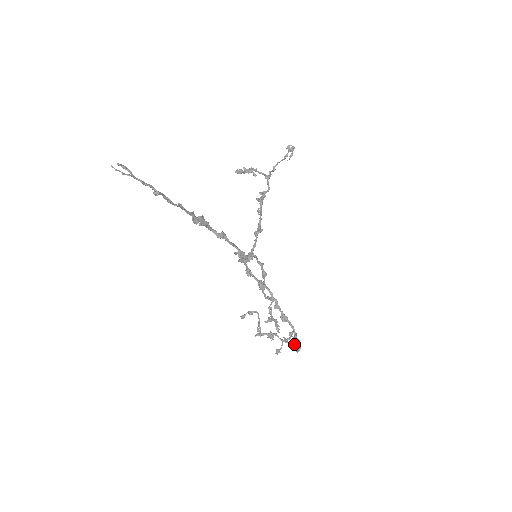
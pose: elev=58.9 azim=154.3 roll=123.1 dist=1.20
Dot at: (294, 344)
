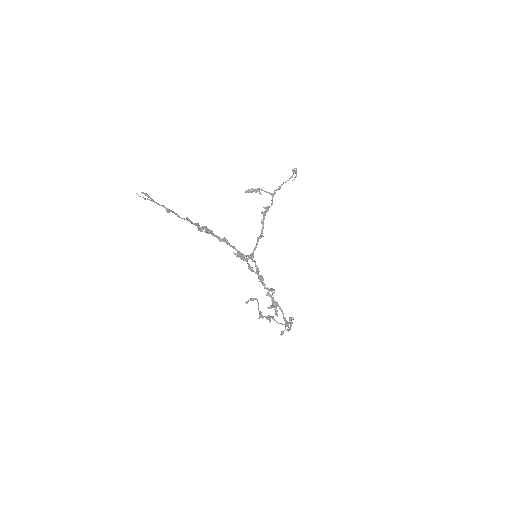
Dot at: (285, 325)
